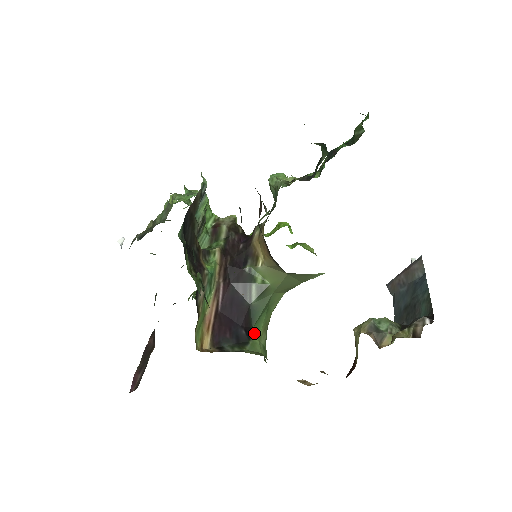
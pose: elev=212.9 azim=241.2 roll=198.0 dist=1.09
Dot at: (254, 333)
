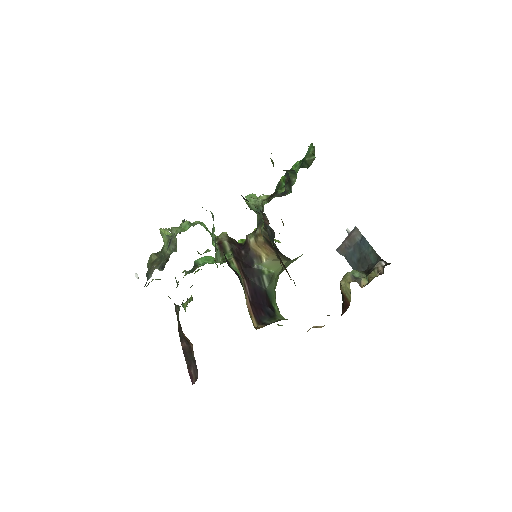
Dot at: (274, 308)
